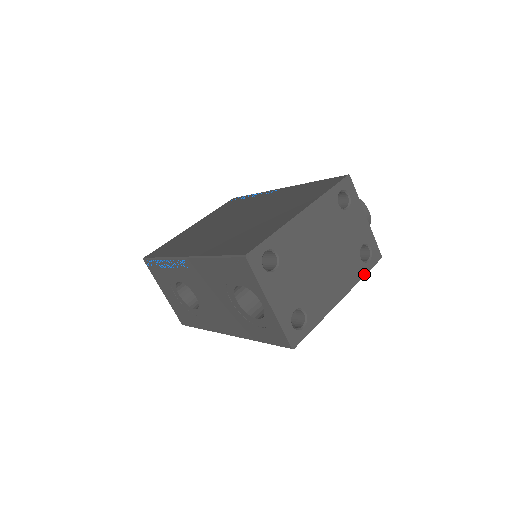
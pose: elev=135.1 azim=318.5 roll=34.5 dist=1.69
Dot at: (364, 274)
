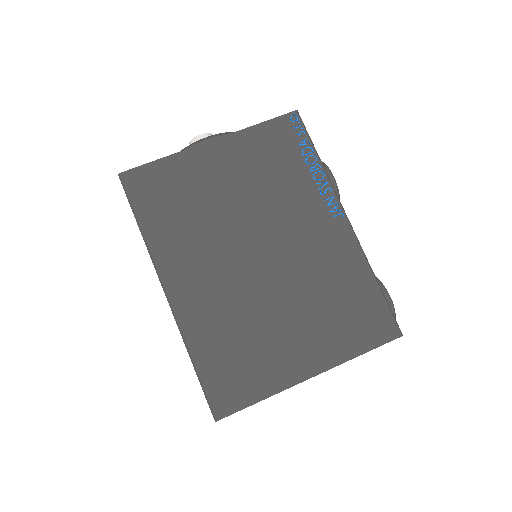
Dot at: occluded
